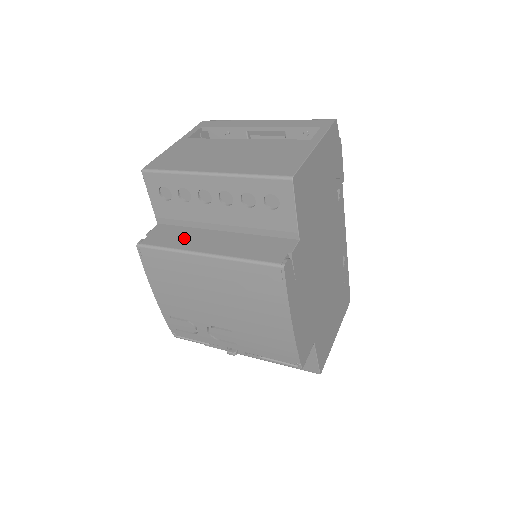
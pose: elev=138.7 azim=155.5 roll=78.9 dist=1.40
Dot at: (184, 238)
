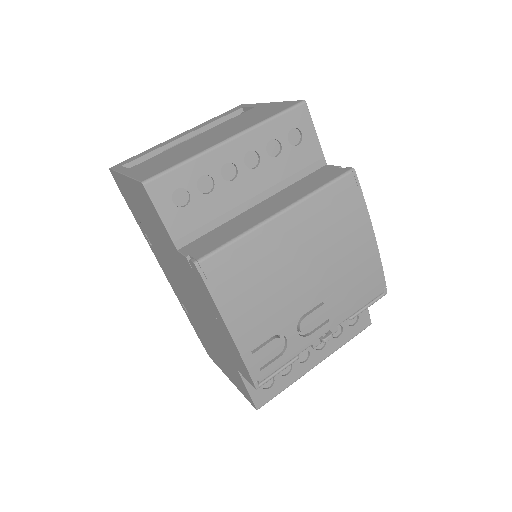
Dot at: (234, 227)
